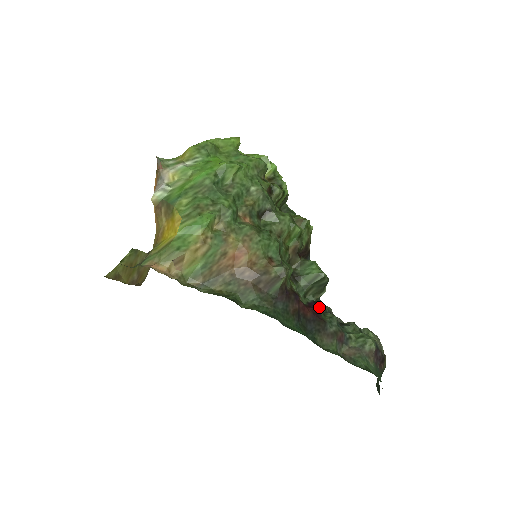
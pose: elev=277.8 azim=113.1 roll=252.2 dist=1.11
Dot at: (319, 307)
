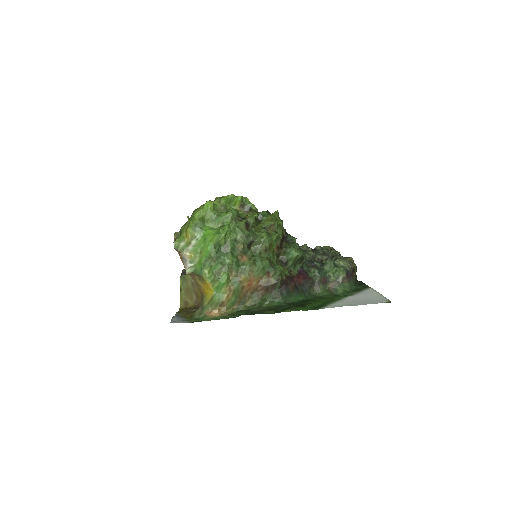
Dot at: (305, 270)
